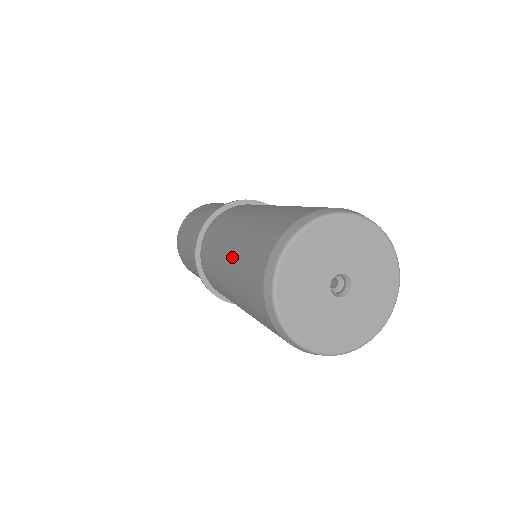
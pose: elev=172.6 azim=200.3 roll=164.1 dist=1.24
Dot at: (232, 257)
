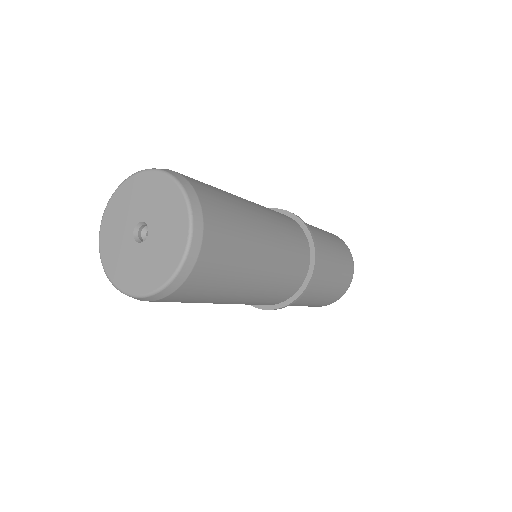
Dot at: occluded
